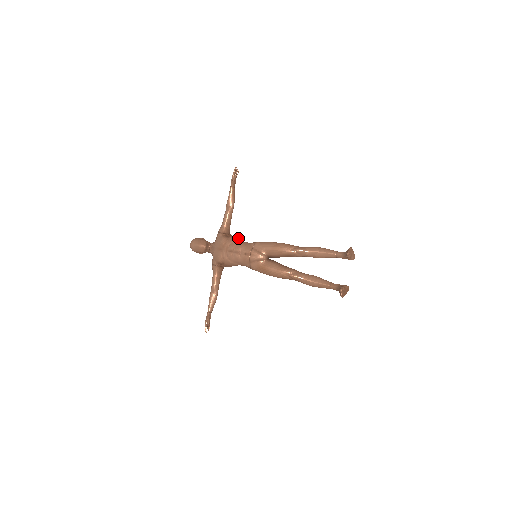
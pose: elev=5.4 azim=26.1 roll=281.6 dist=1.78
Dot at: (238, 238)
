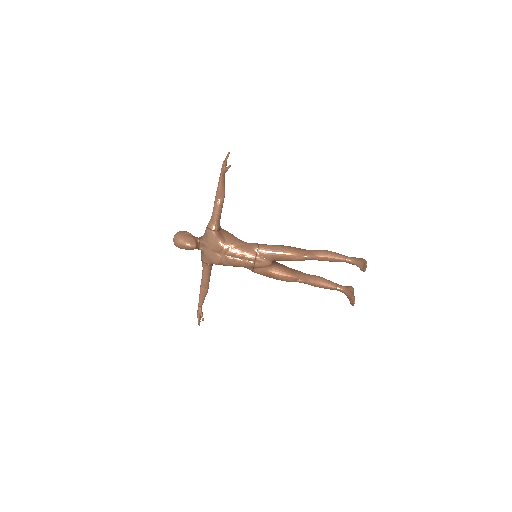
Dot at: (234, 236)
